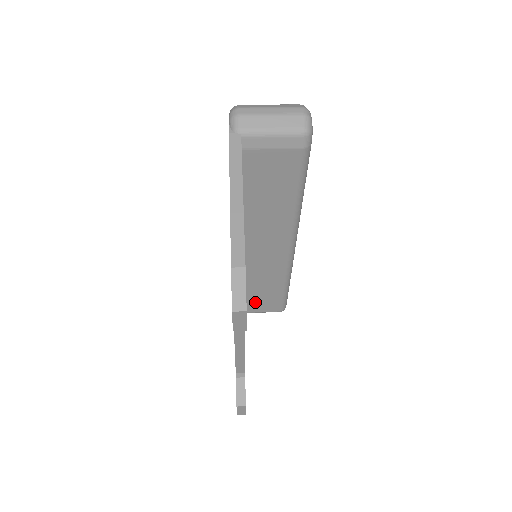
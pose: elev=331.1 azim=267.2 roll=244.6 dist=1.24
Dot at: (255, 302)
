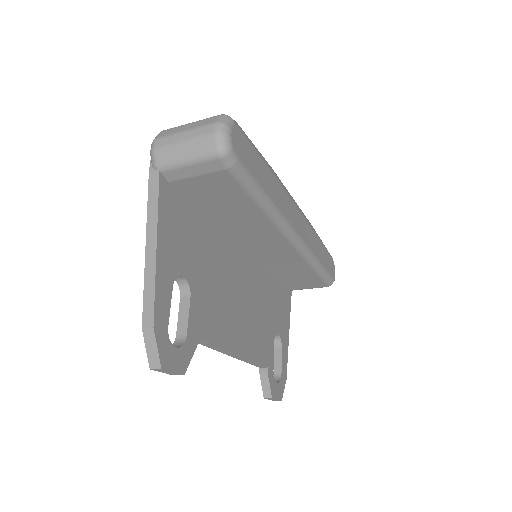
Dot at: (295, 283)
